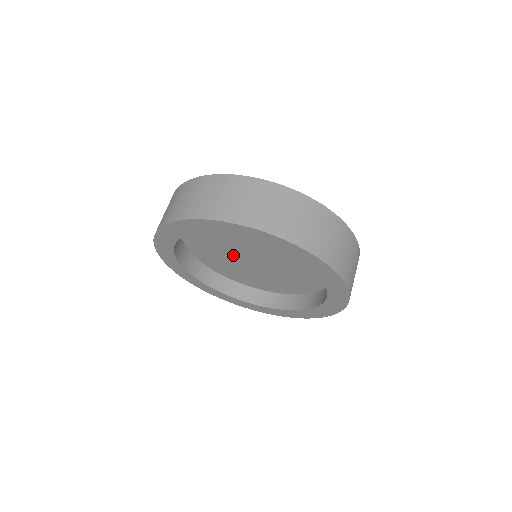
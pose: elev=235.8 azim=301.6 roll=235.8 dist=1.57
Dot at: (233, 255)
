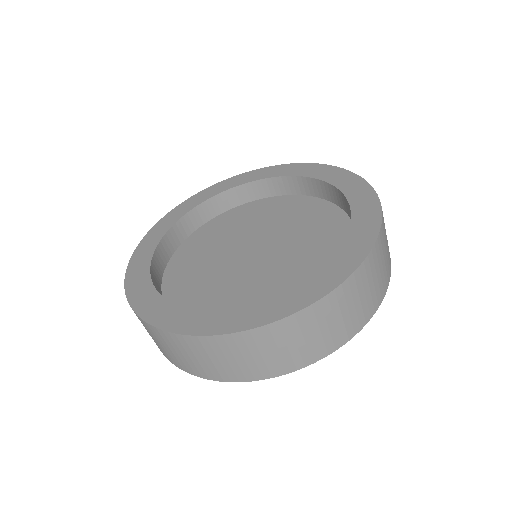
Dot at: occluded
